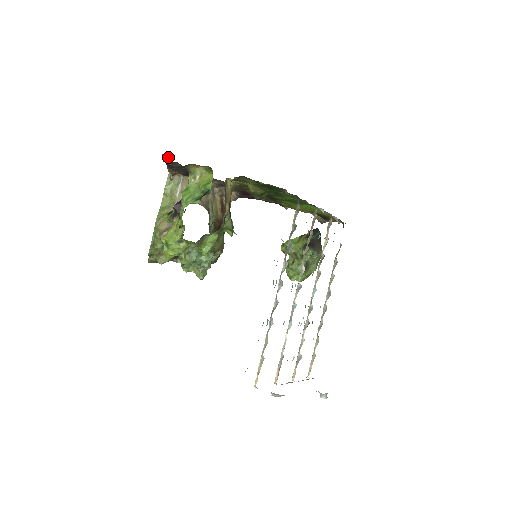
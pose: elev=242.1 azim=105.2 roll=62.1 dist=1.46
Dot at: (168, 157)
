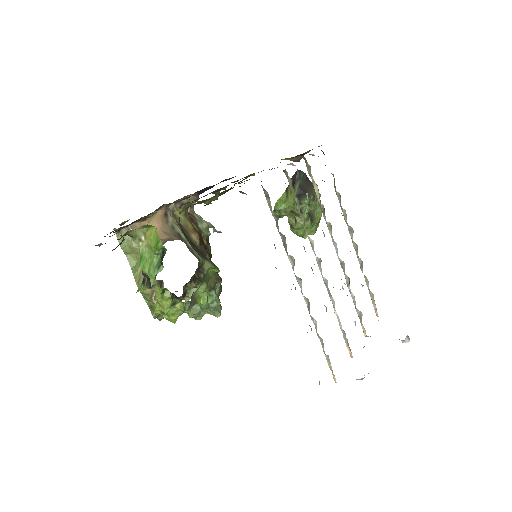
Dot at: occluded
